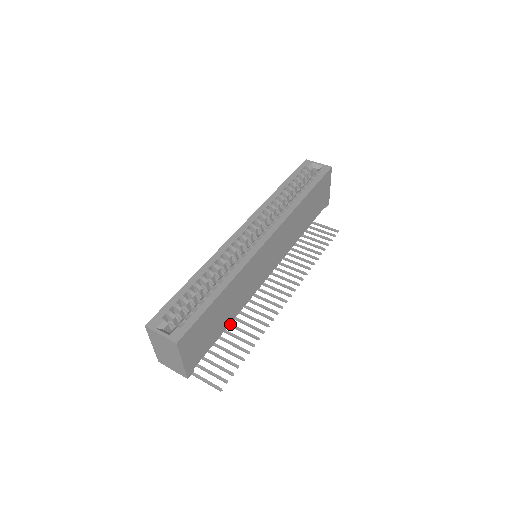
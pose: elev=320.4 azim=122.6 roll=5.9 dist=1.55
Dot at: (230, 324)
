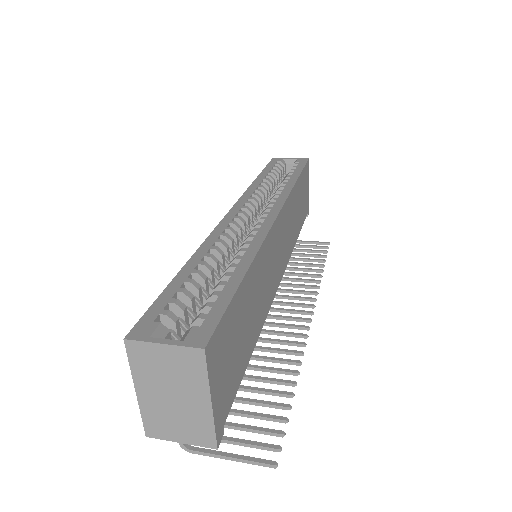
Dot at: occluded
